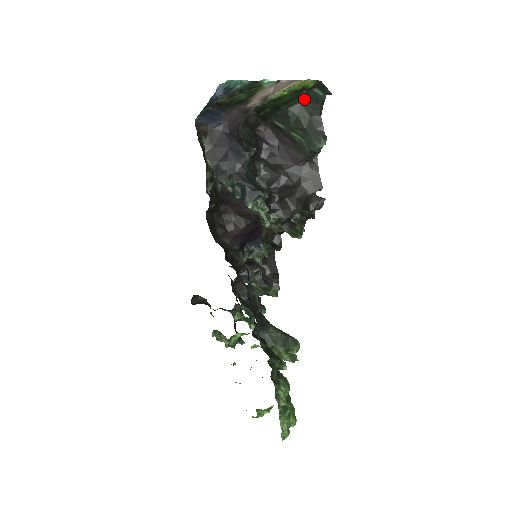
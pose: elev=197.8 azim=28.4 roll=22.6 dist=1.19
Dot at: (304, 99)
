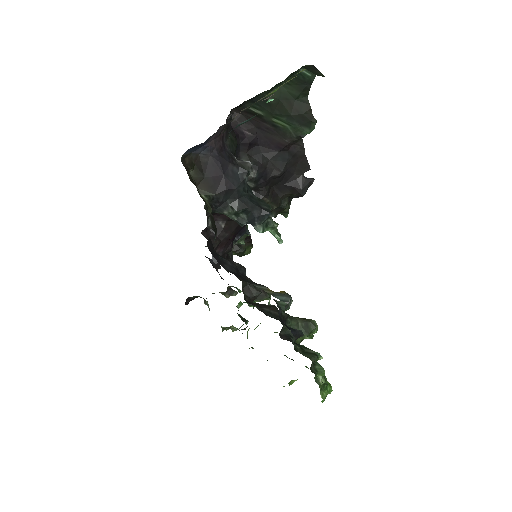
Dot at: (286, 80)
